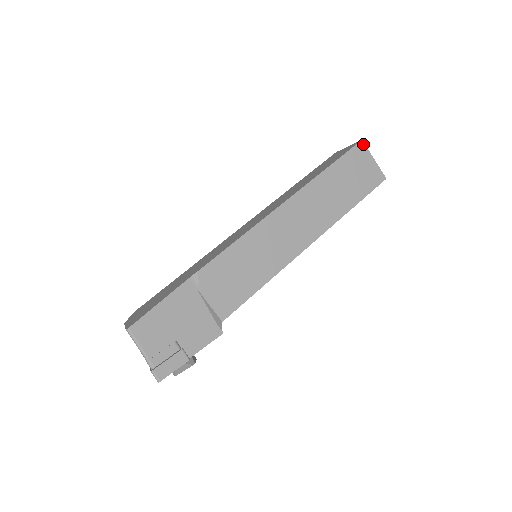
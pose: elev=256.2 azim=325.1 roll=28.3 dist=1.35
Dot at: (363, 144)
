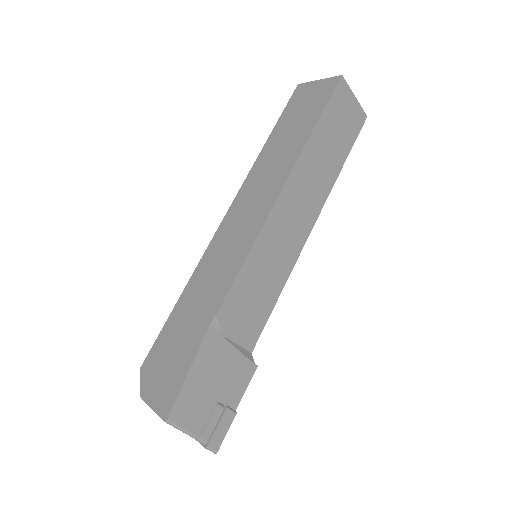
Dot at: (343, 81)
